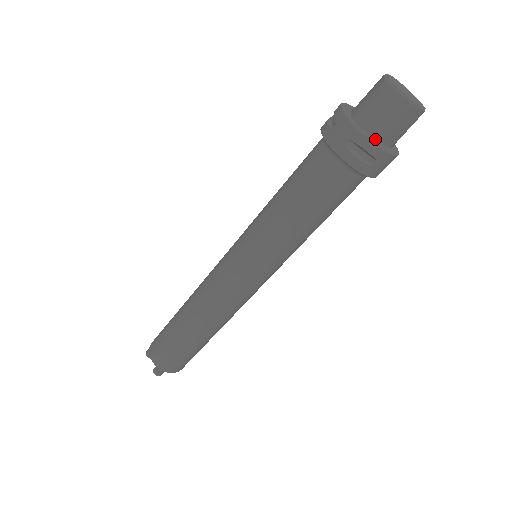
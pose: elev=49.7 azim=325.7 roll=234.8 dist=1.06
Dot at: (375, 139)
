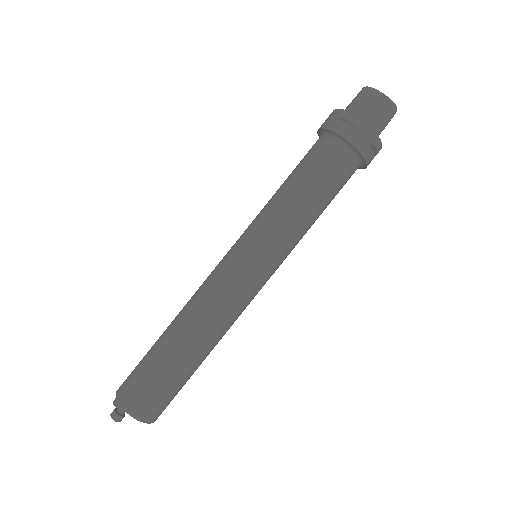
Dot at: occluded
